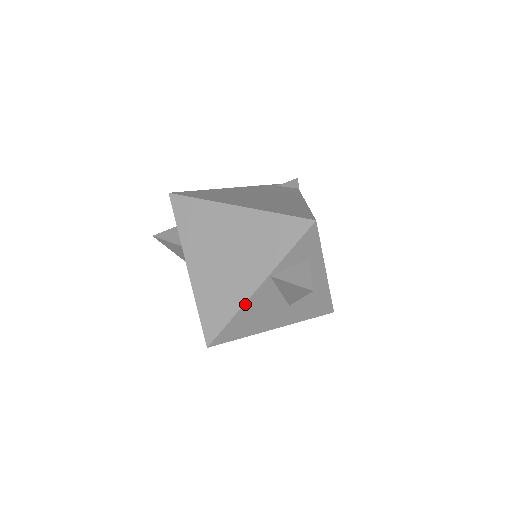
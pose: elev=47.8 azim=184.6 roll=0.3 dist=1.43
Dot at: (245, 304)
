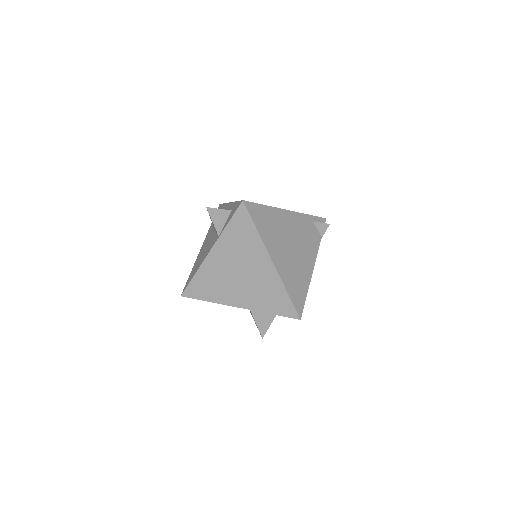
Dot at: (223, 304)
